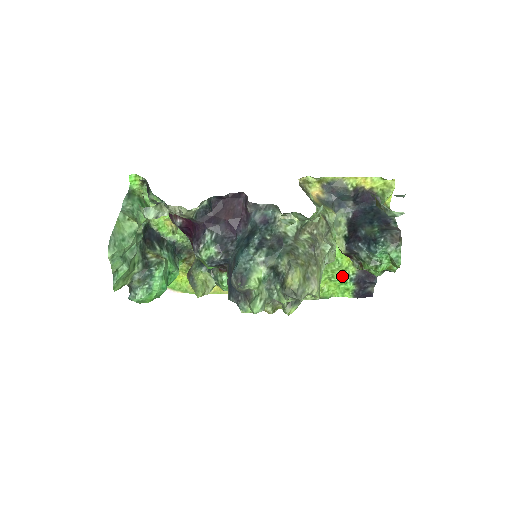
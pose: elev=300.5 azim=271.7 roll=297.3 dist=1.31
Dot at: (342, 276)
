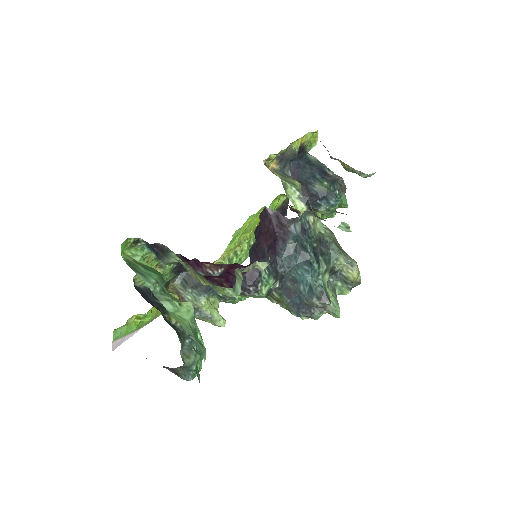
Dot at: occluded
